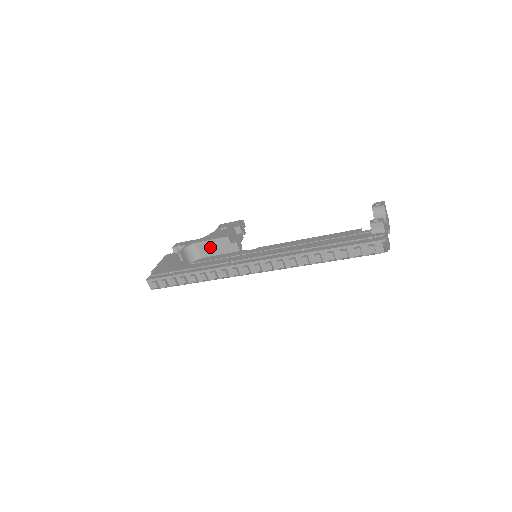
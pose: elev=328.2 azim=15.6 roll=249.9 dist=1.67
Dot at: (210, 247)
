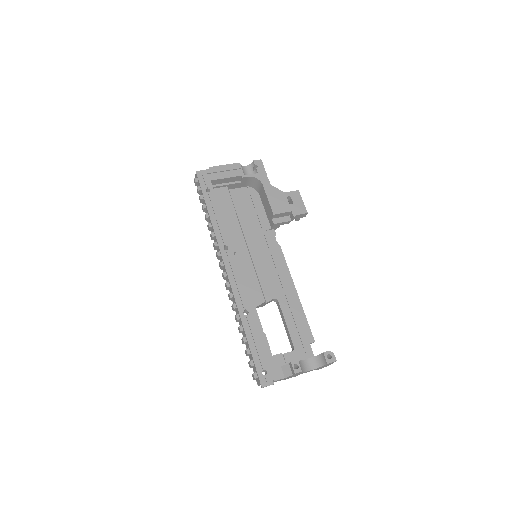
Dot at: (265, 199)
